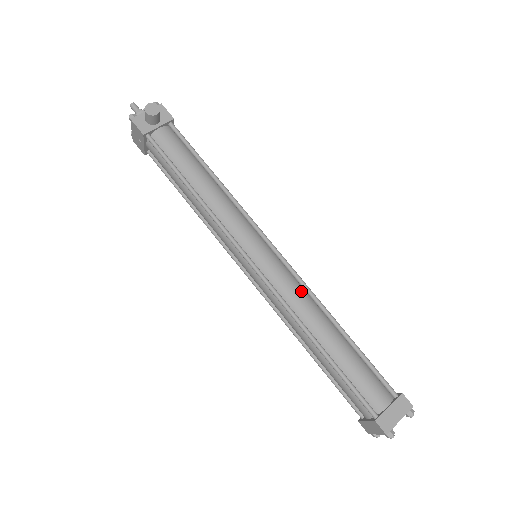
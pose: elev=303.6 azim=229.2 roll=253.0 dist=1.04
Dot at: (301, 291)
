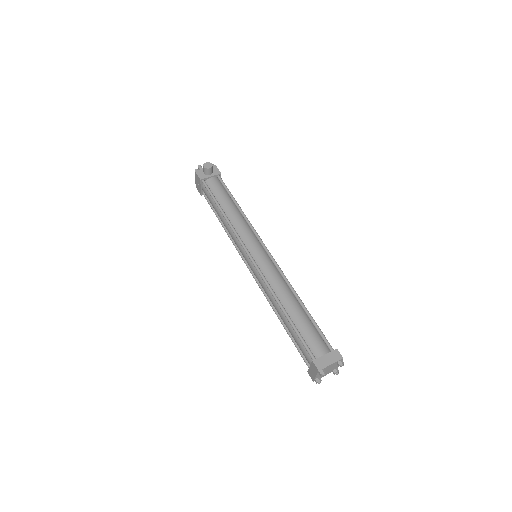
Dot at: (279, 277)
